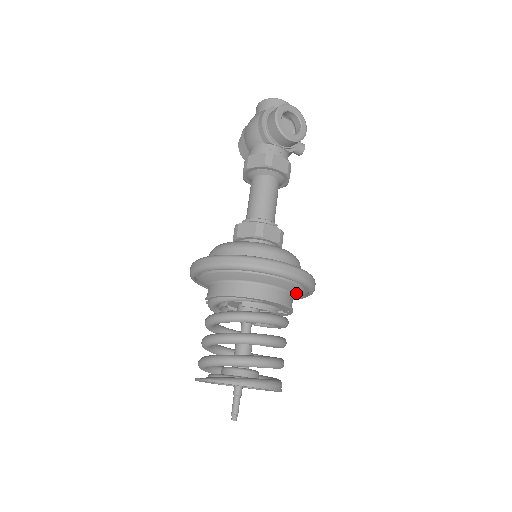
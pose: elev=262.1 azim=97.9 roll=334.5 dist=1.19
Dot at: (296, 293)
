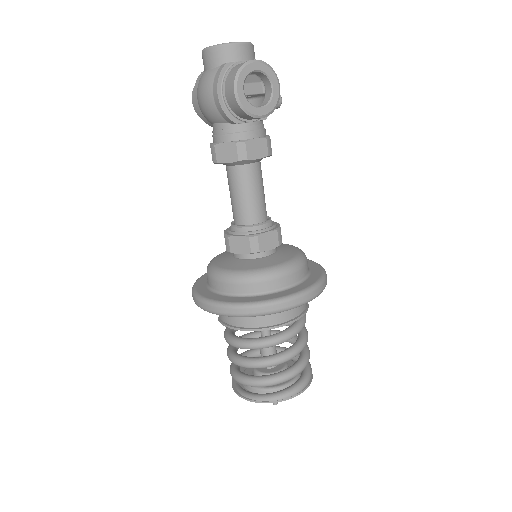
Dot at: occluded
